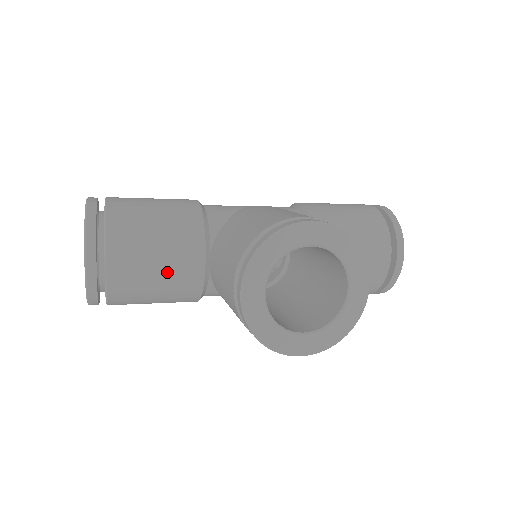
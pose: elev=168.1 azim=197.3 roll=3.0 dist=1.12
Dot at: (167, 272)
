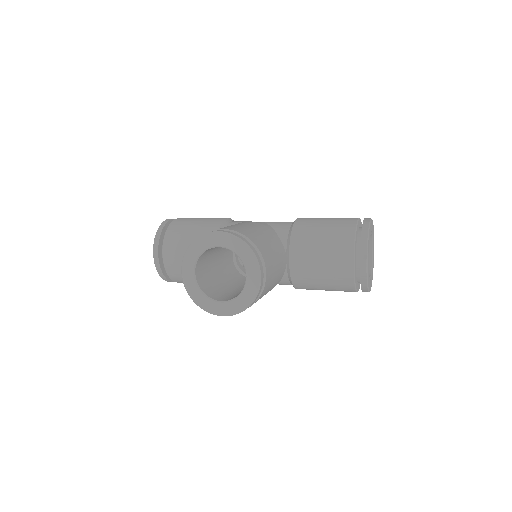
Dot at: occluded
